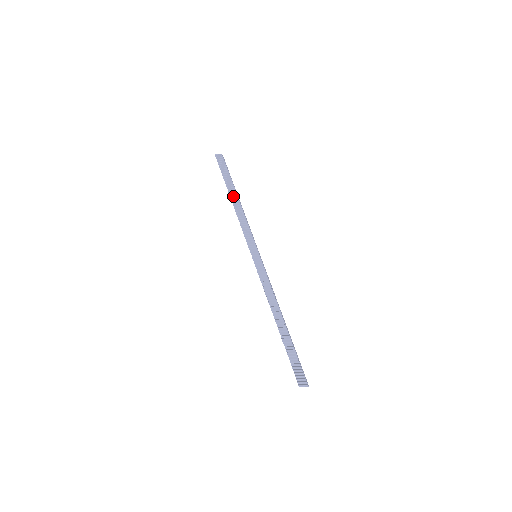
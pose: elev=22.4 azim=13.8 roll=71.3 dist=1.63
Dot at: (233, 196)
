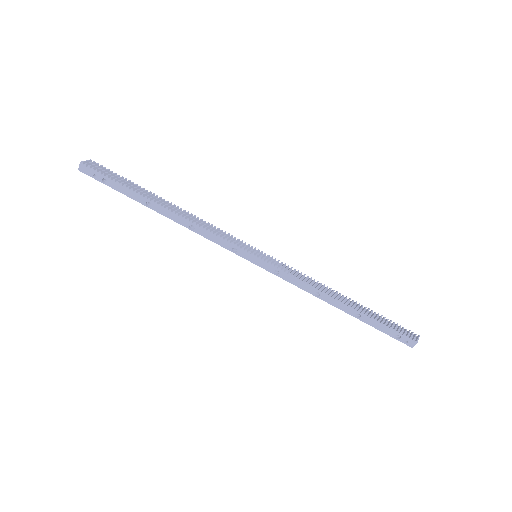
Dot at: (164, 203)
